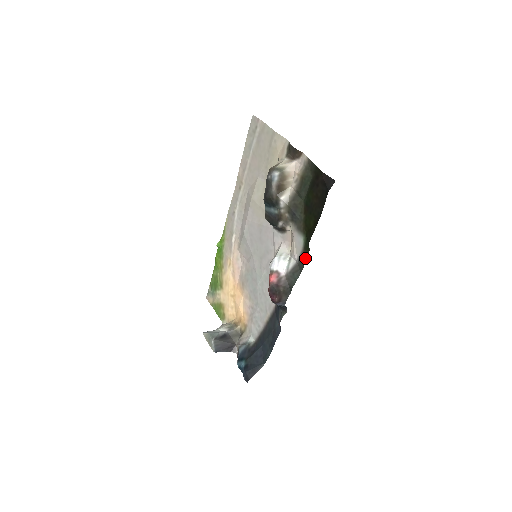
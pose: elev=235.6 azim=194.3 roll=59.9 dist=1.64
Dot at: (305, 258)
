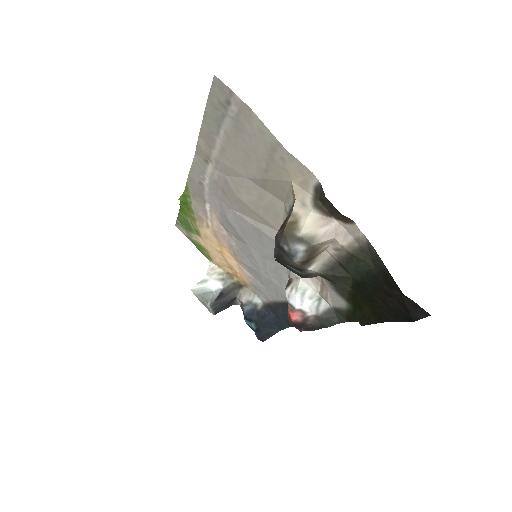
Dot at: (348, 319)
